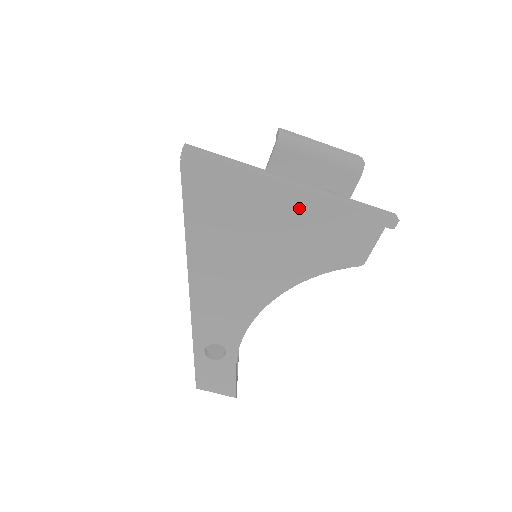
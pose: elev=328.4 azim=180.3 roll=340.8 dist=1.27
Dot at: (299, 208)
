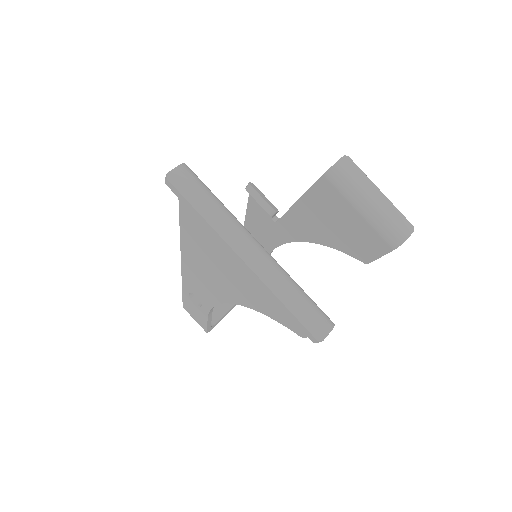
Dot at: occluded
